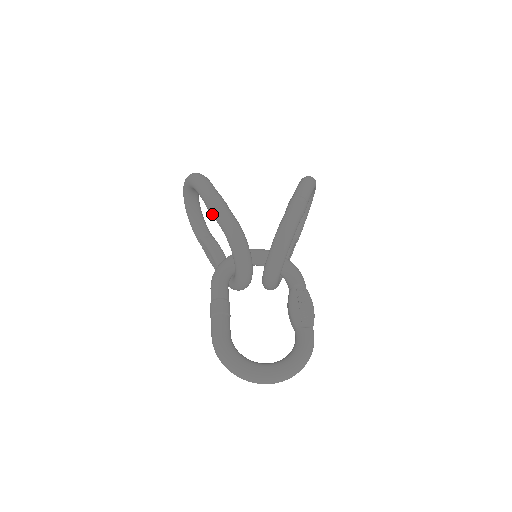
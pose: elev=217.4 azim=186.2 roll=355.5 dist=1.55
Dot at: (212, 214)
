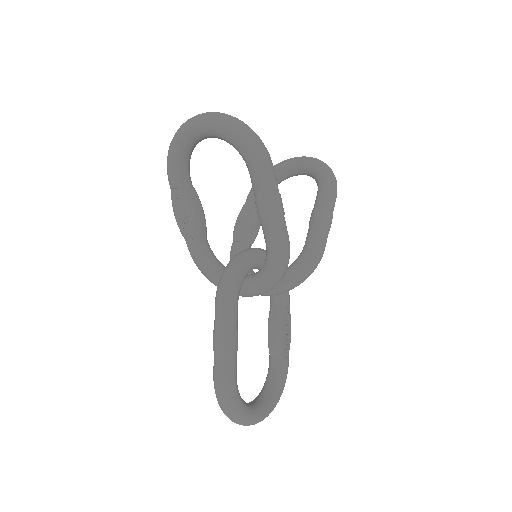
Dot at: (265, 221)
